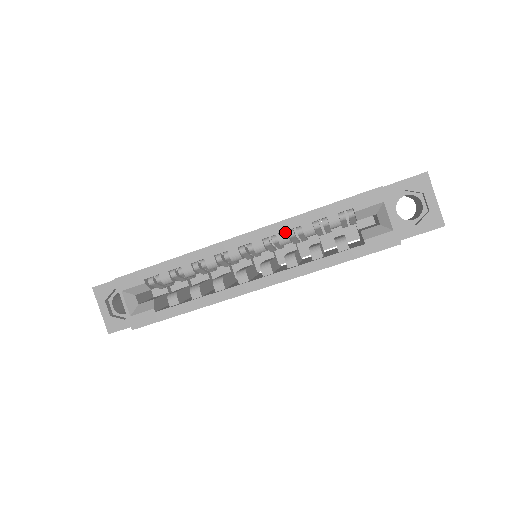
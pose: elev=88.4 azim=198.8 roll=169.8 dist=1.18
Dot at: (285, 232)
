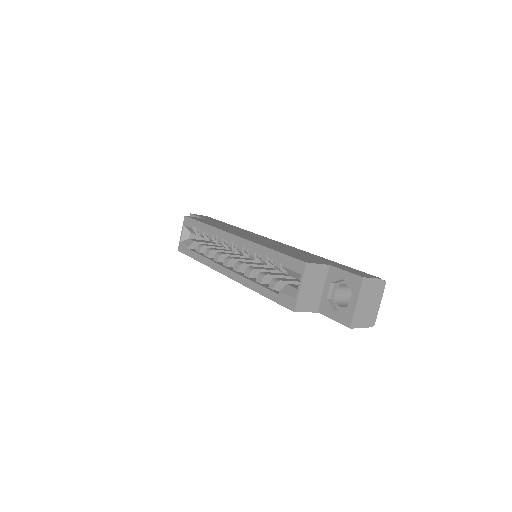
Dot at: occluded
